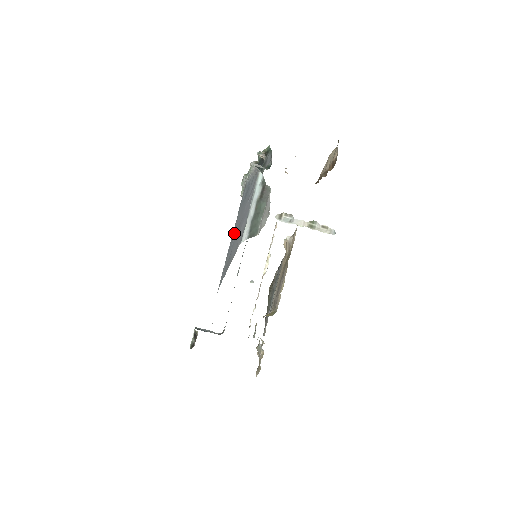
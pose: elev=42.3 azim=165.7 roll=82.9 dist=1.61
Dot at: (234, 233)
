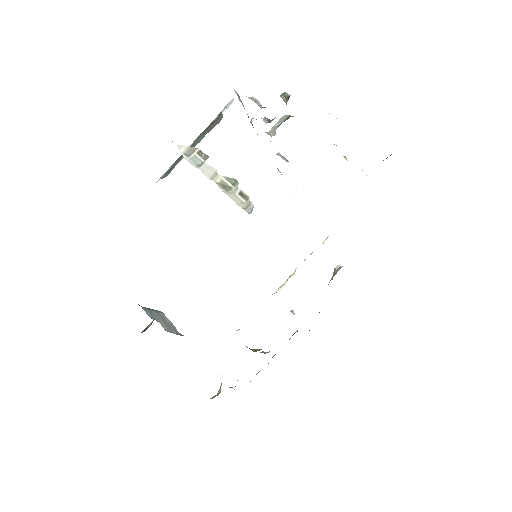
Dot at: occluded
